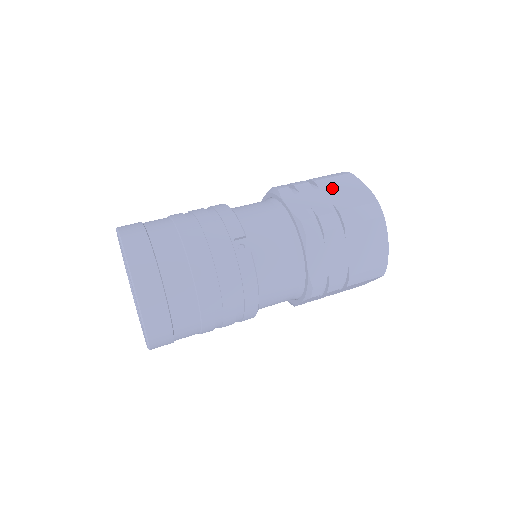
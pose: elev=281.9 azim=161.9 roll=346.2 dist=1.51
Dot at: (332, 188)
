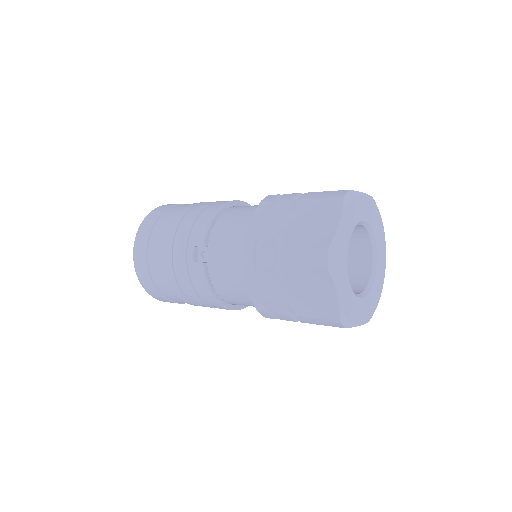
Dot at: (304, 214)
